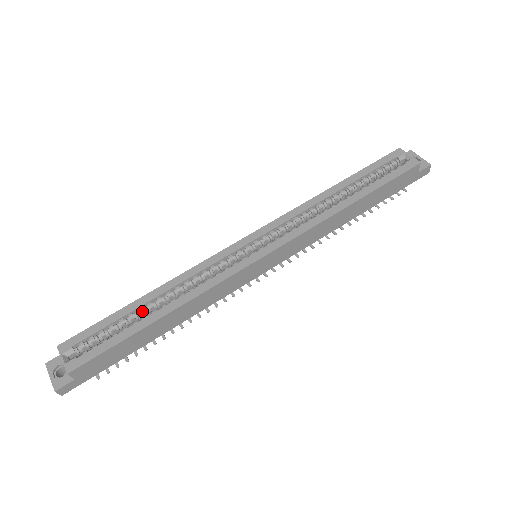
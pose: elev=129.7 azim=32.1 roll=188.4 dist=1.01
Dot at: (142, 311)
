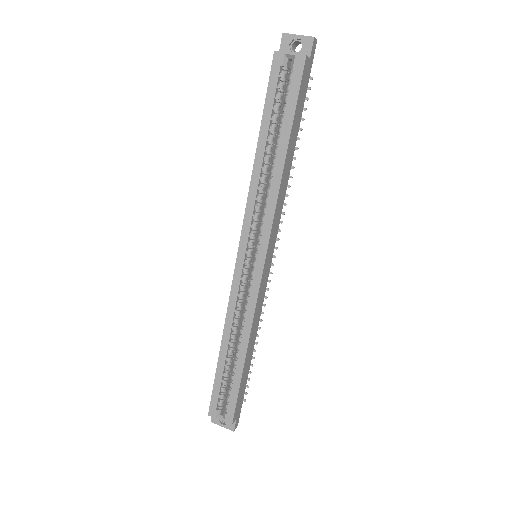
Dot at: (229, 359)
